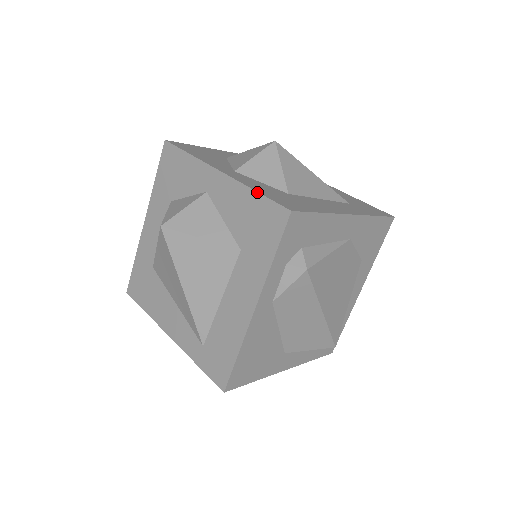
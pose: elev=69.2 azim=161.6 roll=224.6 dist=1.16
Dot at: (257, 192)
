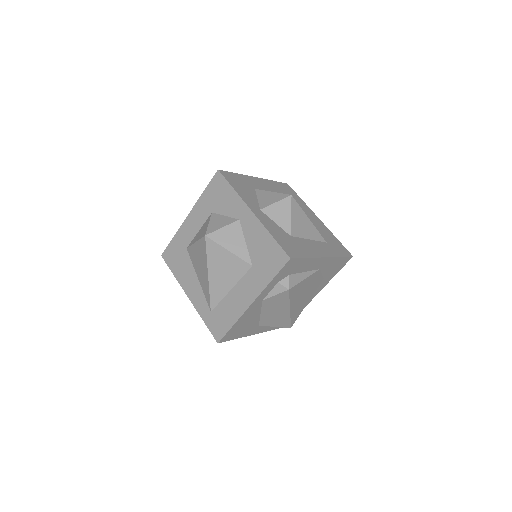
Dot at: (273, 237)
